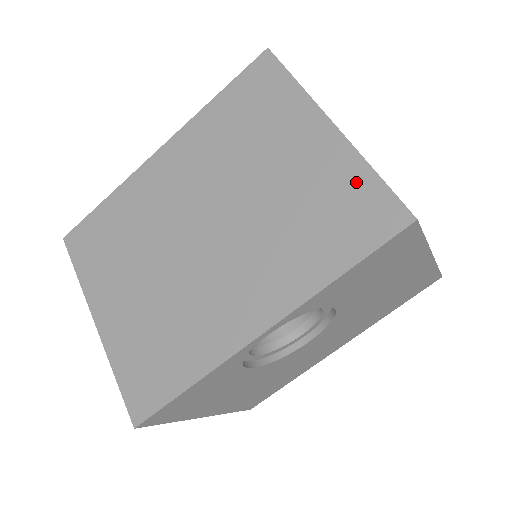
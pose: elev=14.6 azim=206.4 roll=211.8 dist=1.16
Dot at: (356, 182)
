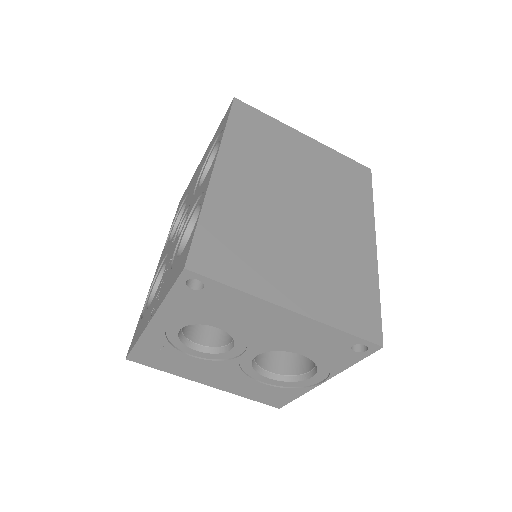
Dot at: (340, 160)
